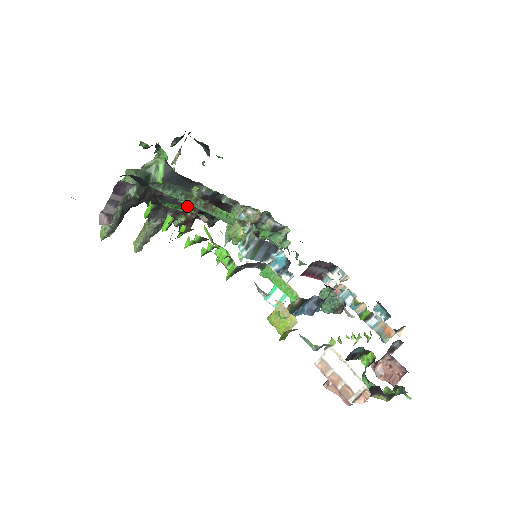
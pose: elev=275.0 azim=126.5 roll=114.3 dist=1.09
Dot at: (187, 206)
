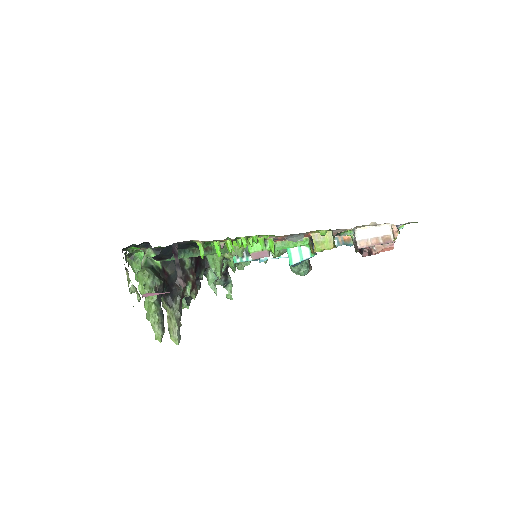
Dot at: (187, 271)
